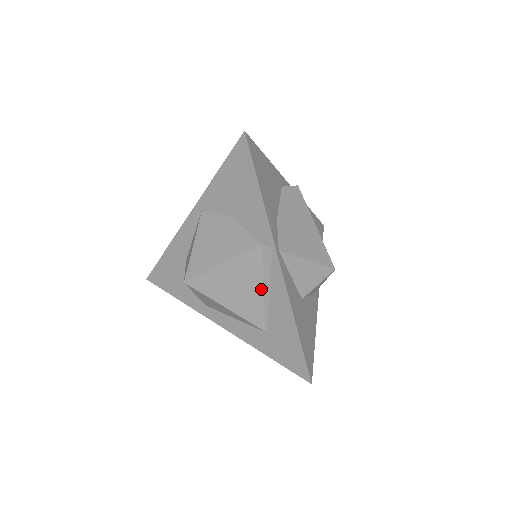
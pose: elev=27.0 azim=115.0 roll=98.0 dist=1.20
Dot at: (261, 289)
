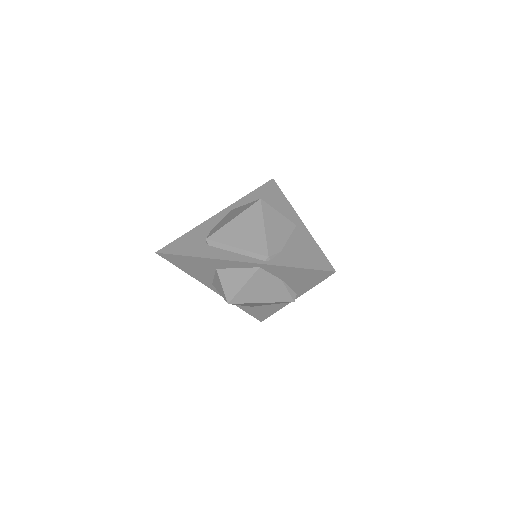
Dot at: occluded
